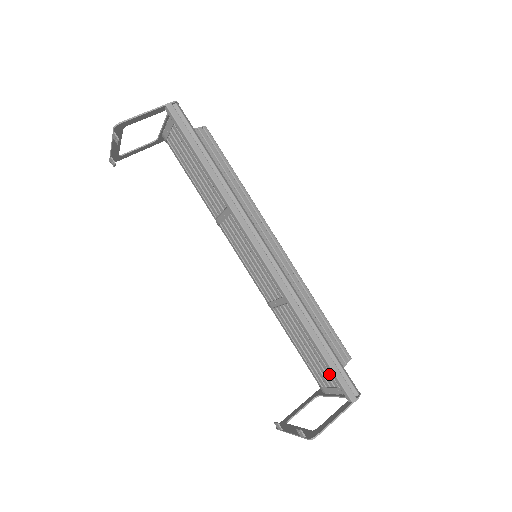
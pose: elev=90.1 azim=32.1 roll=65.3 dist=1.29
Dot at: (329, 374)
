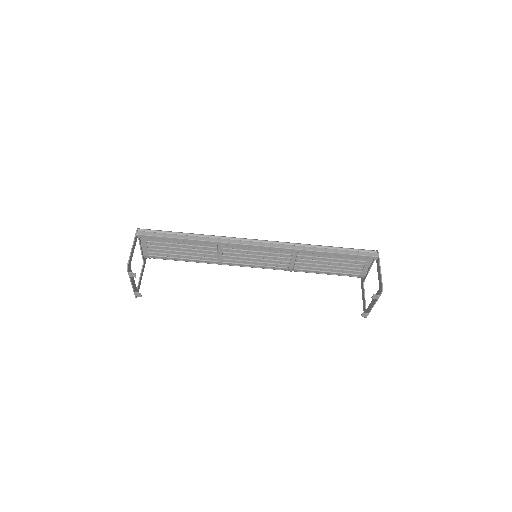
Dot at: (354, 262)
